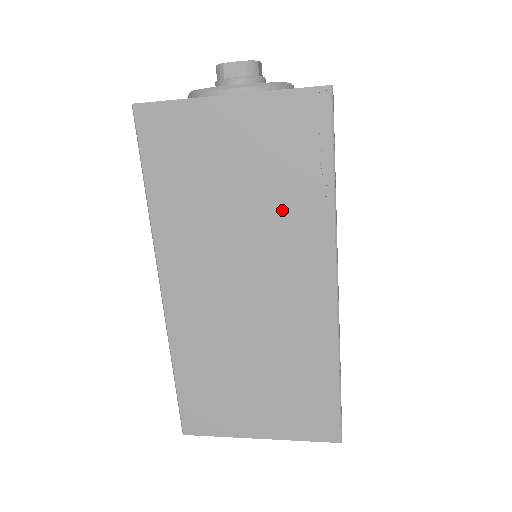
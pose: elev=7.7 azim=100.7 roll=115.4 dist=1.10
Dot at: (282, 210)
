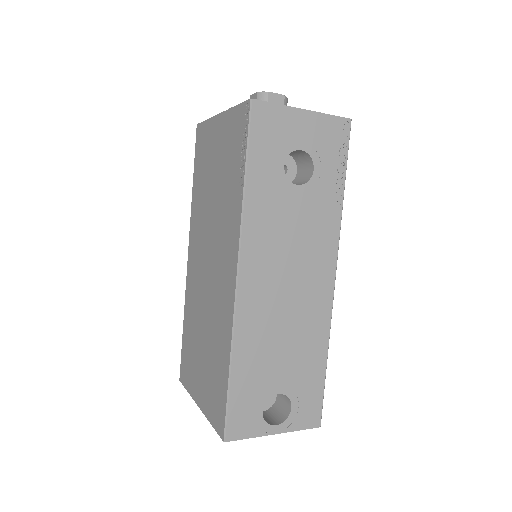
Dot at: (226, 202)
